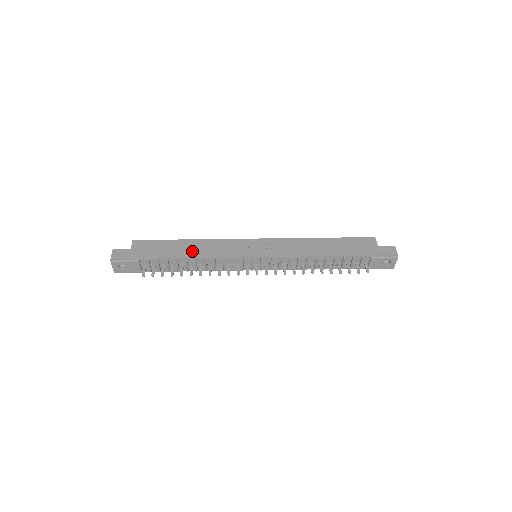
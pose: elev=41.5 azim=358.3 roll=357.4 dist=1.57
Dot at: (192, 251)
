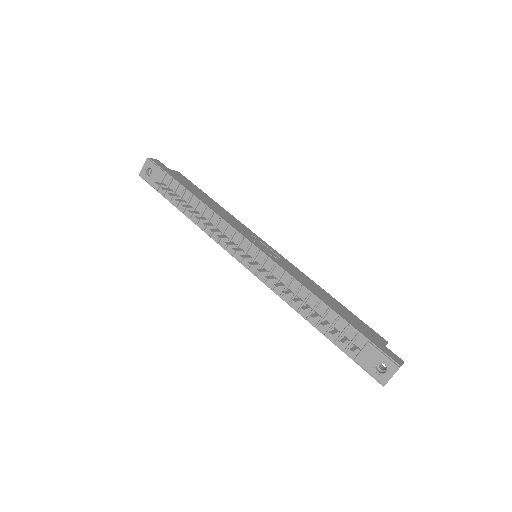
Dot at: (210, 204)
